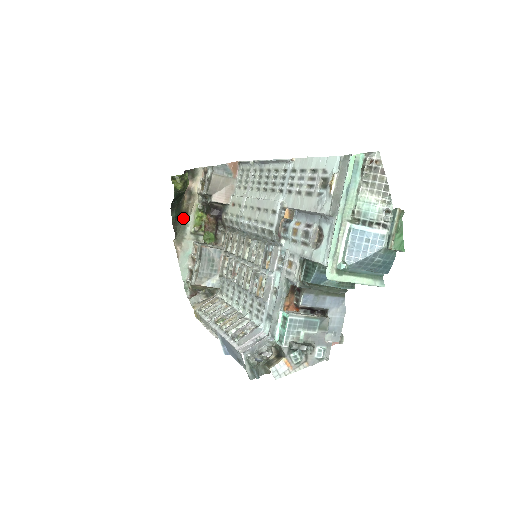
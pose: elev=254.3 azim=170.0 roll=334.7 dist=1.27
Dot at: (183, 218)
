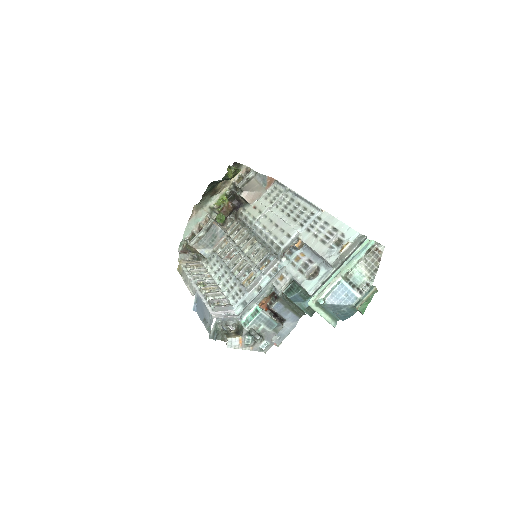
Dot at: (212, 194)
